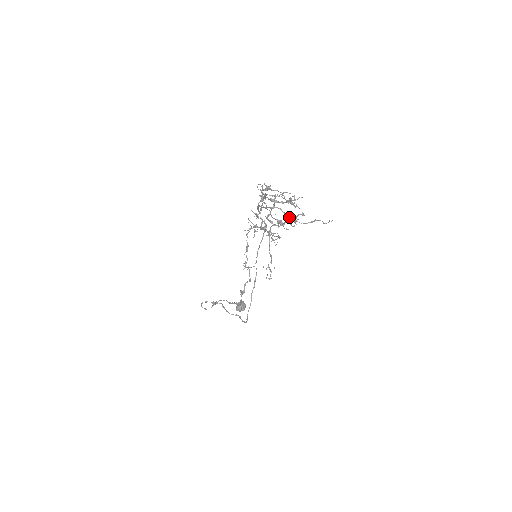
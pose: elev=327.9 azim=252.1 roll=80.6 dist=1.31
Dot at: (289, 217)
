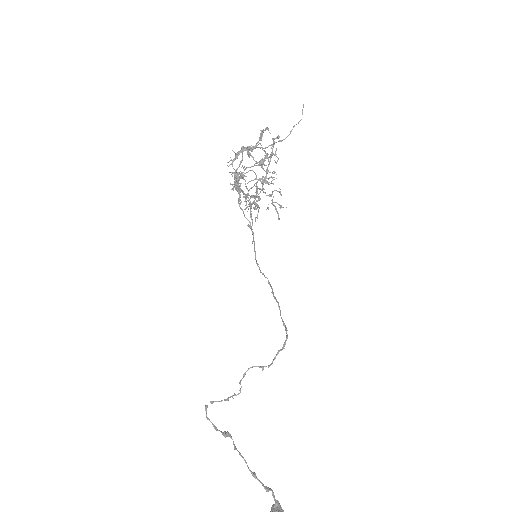
Dot at: (268, 154)
